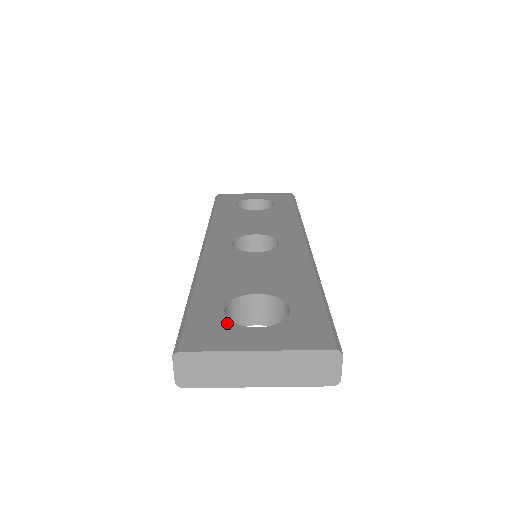
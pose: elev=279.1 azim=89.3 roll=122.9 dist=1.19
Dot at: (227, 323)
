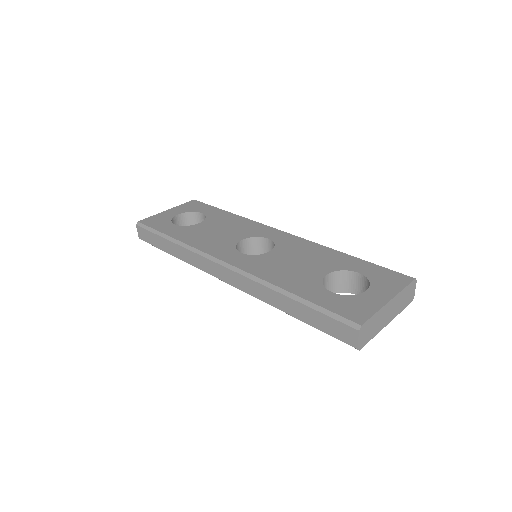
Dot at: (349, 297)
